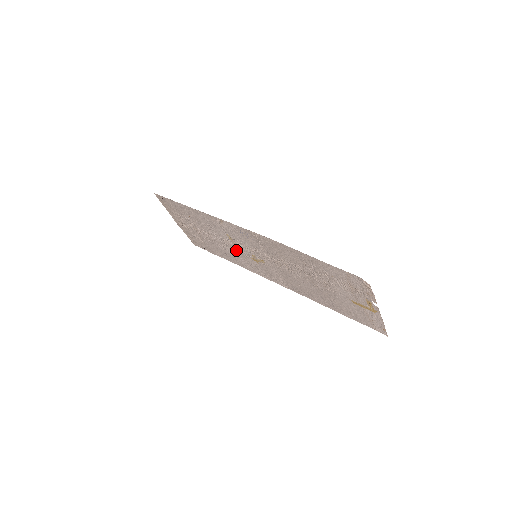
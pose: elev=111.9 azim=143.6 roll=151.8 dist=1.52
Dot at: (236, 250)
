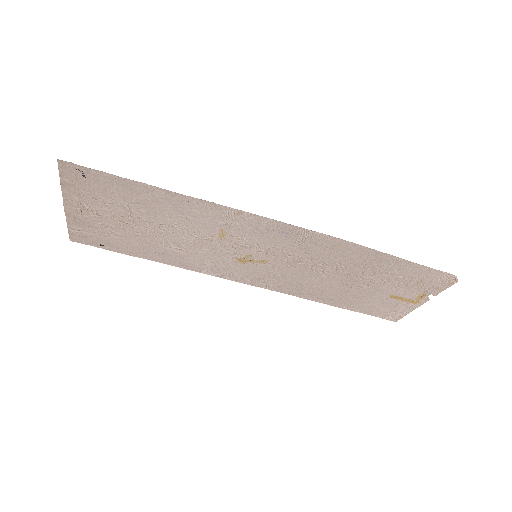
Dot at: (208, 249)
